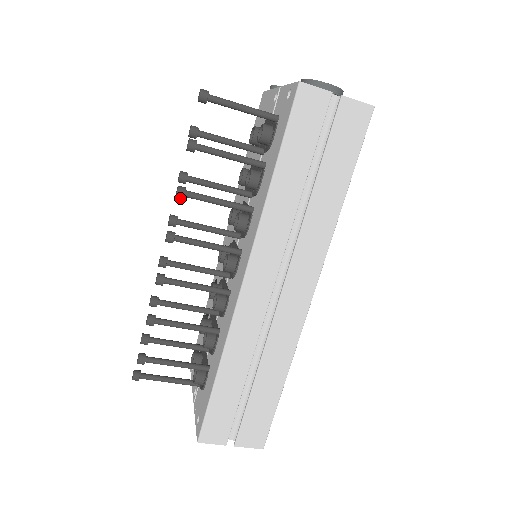
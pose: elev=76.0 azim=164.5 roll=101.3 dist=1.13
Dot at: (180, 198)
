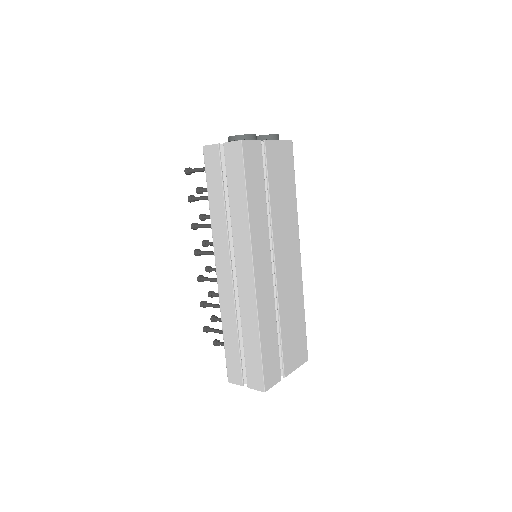
Dot at: (195, 229)
